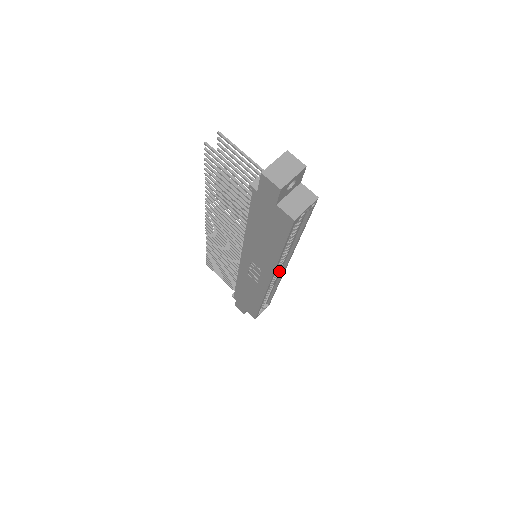
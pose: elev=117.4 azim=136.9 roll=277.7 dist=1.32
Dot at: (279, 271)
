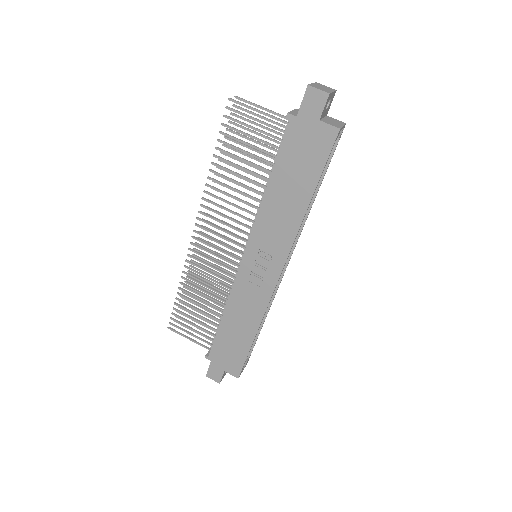
Dot at: occluded
